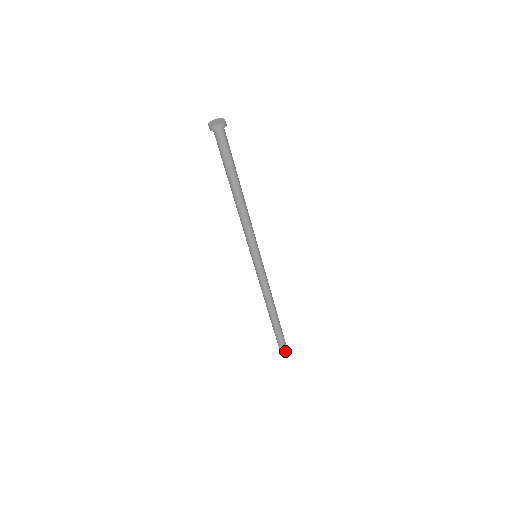
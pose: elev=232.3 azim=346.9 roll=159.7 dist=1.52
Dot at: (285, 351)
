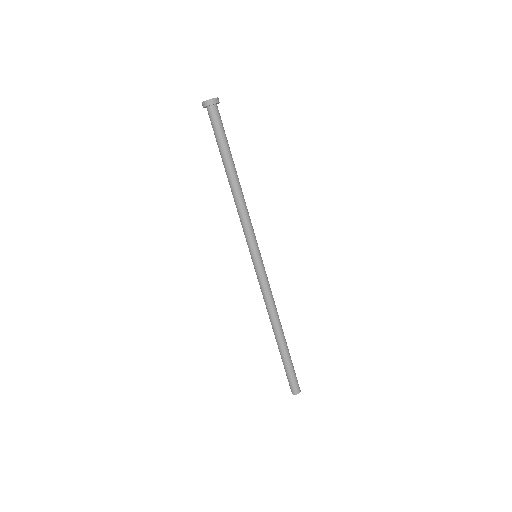
Dot at: (294, 389)
